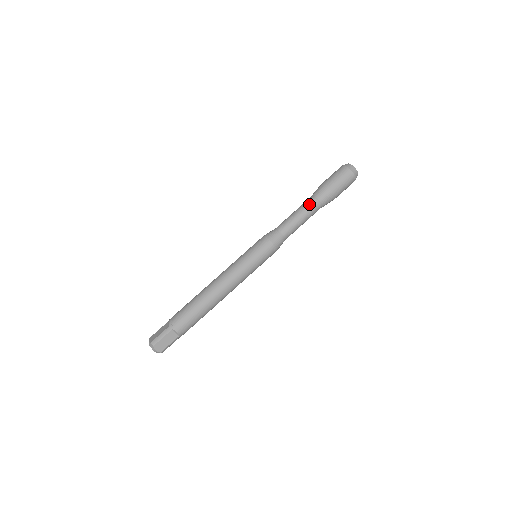
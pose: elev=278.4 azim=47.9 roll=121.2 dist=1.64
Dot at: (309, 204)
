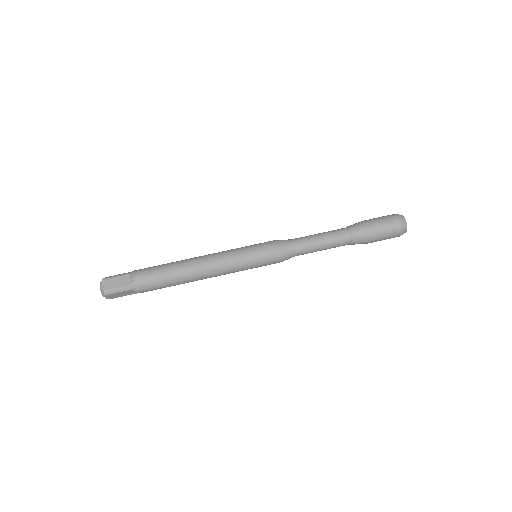
Dot at: (336, 230)
